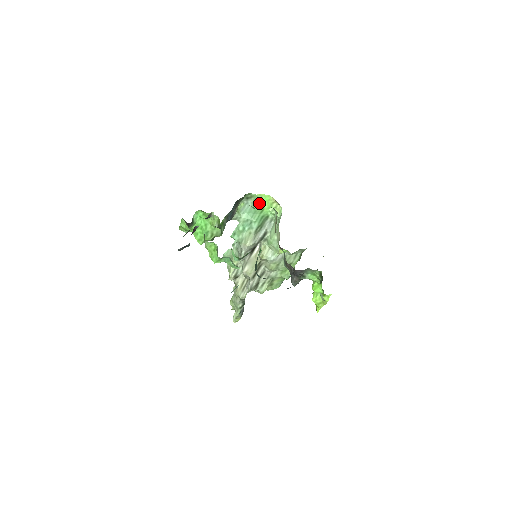
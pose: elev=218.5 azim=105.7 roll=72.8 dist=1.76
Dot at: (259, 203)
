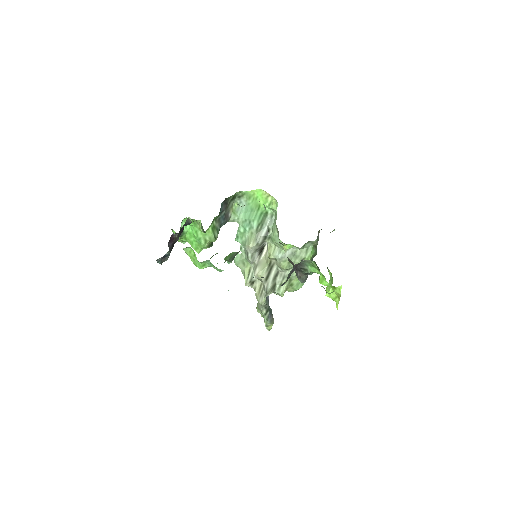
Dot at: (253, 200)
